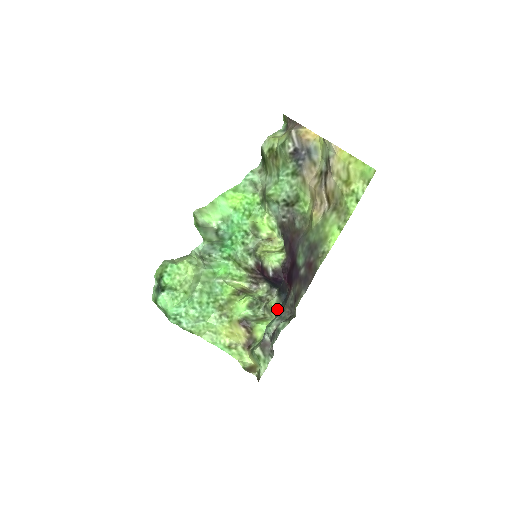
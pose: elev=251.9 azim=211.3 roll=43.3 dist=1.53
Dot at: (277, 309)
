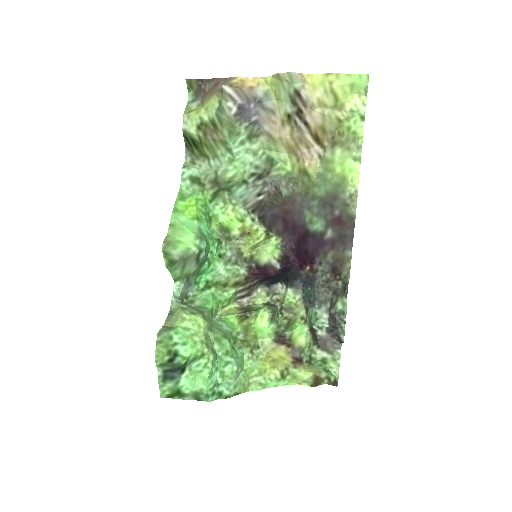
Dot at: (301, 300)
